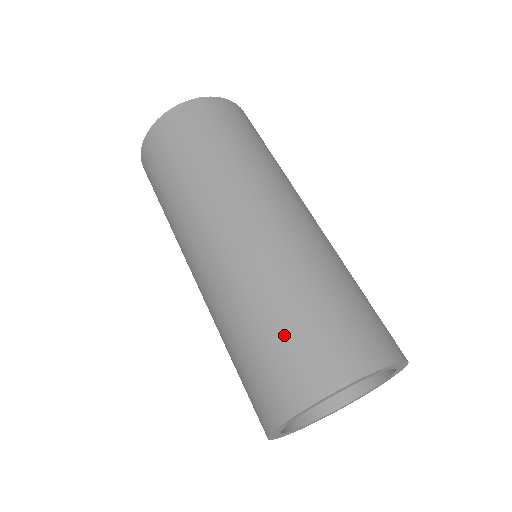
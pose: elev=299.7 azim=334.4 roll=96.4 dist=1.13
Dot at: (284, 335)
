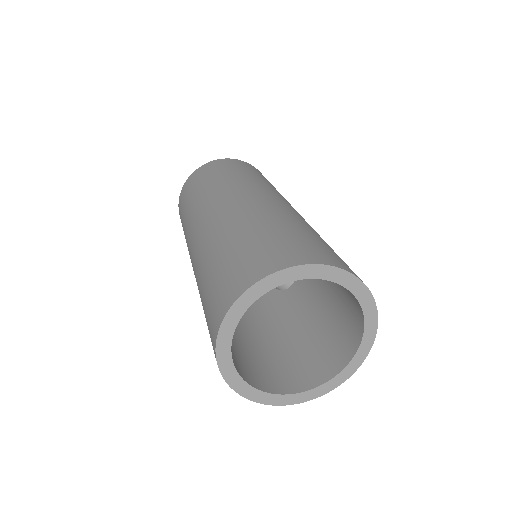
Dot at: (206, 302)
